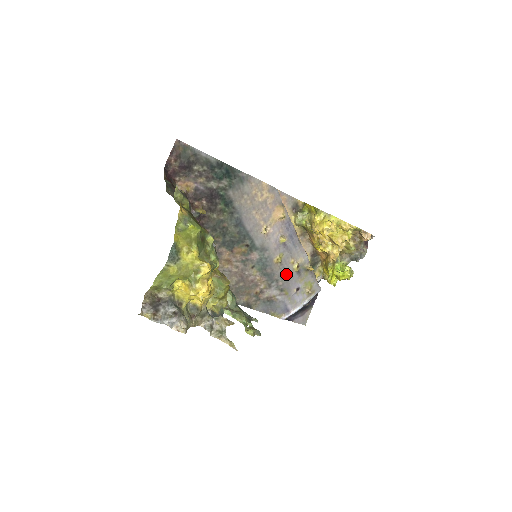
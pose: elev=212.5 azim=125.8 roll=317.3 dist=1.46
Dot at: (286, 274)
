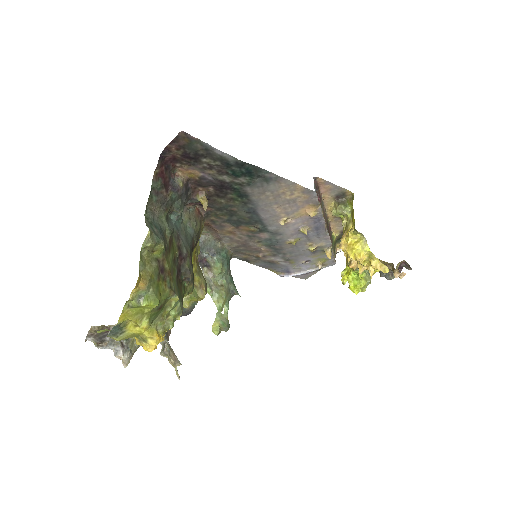
Dot at: (298, 251)
